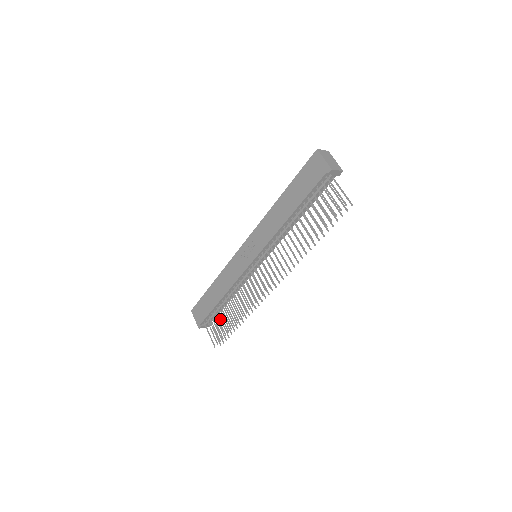
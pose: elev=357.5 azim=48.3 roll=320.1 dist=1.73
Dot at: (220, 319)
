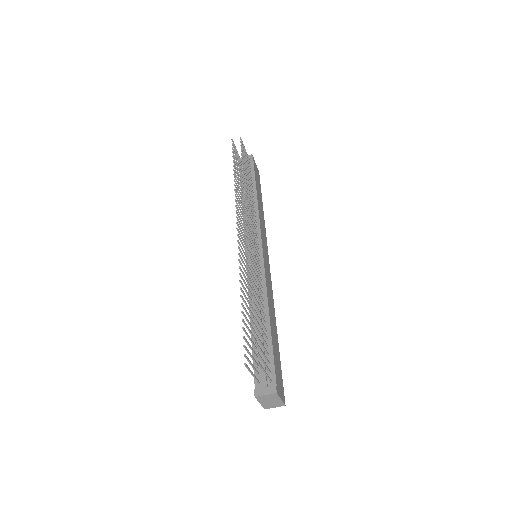
Dot at: occluded
